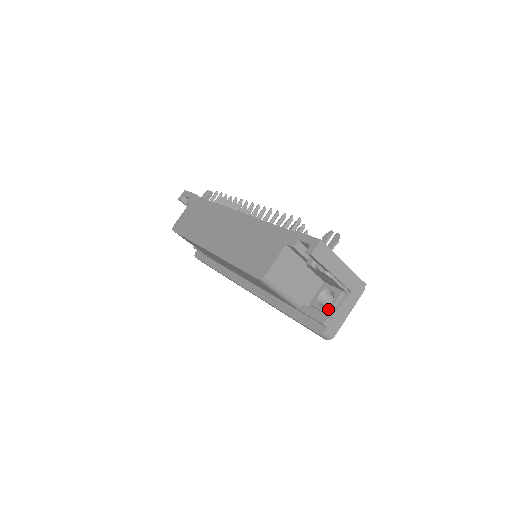
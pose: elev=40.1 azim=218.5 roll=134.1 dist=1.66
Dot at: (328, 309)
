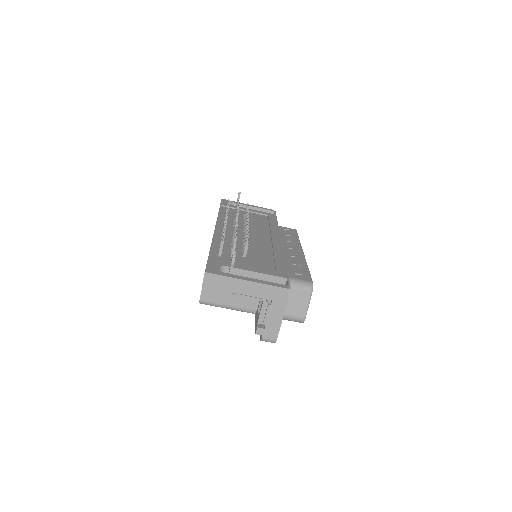
Dot at: (258, 319)
